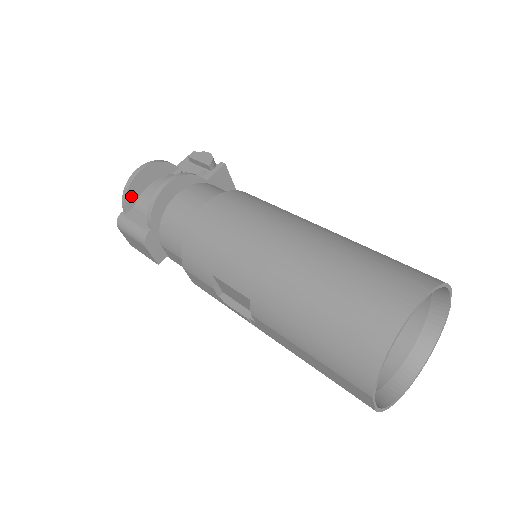
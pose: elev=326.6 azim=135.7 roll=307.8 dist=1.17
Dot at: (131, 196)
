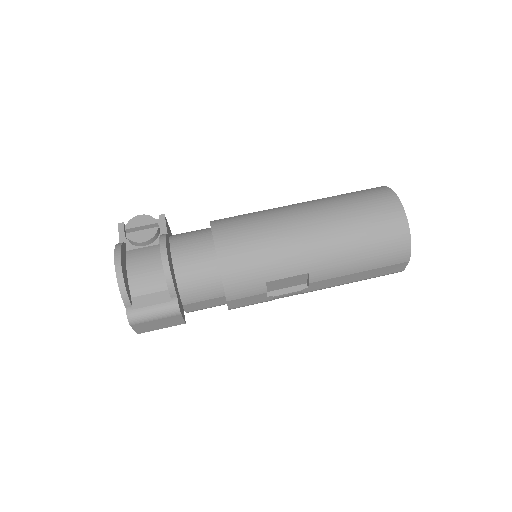
Dot at: (127, 289)
